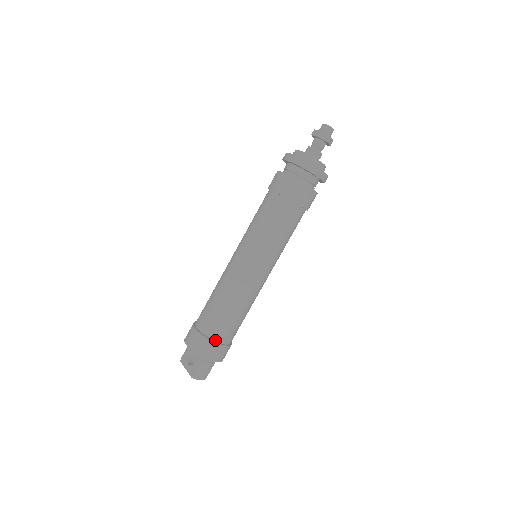
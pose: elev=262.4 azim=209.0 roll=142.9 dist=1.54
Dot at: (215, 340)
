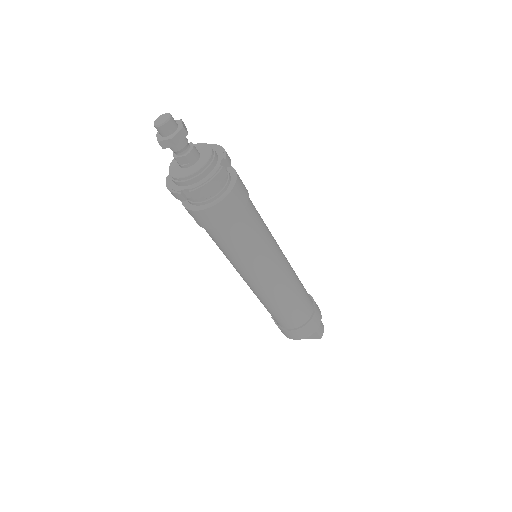
Dot at: (309, 318)
